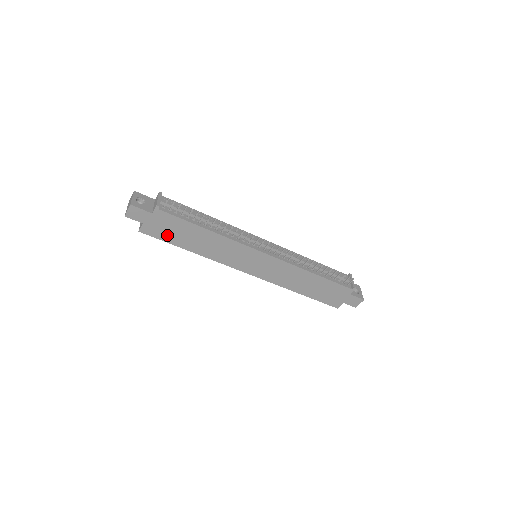
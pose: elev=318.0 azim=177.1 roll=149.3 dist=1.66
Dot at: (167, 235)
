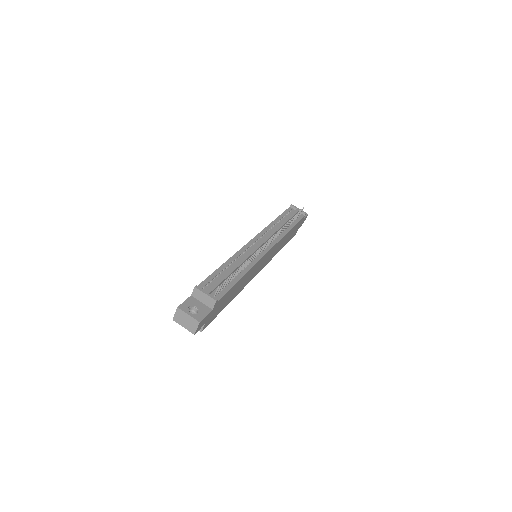
Dot at: (218, 311)
